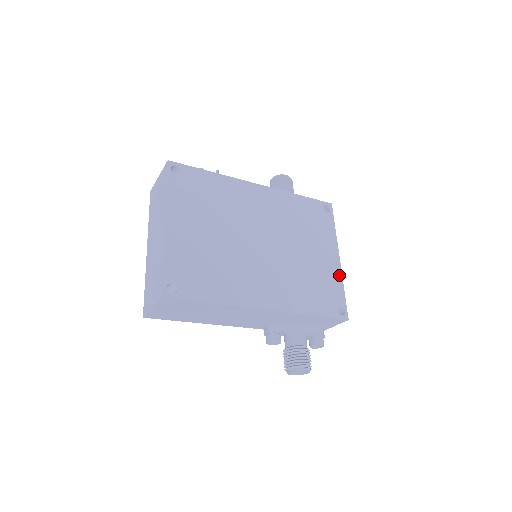
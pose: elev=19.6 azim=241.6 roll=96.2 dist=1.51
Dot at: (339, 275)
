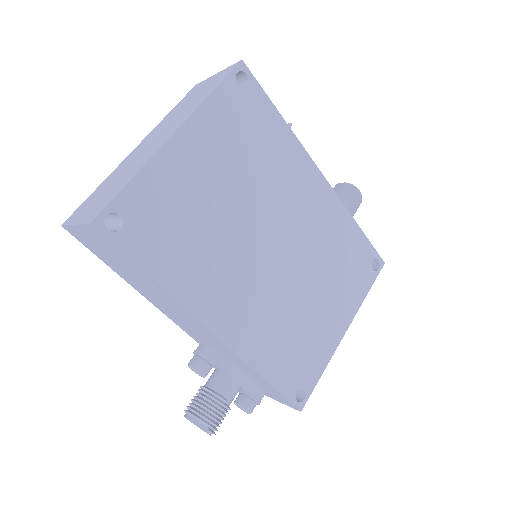
Dot at: (331, 351)
